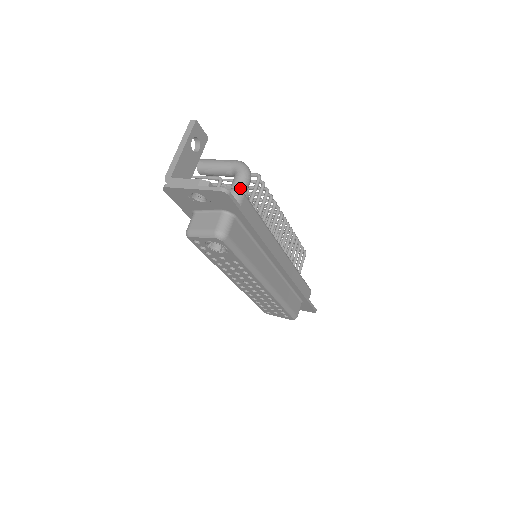
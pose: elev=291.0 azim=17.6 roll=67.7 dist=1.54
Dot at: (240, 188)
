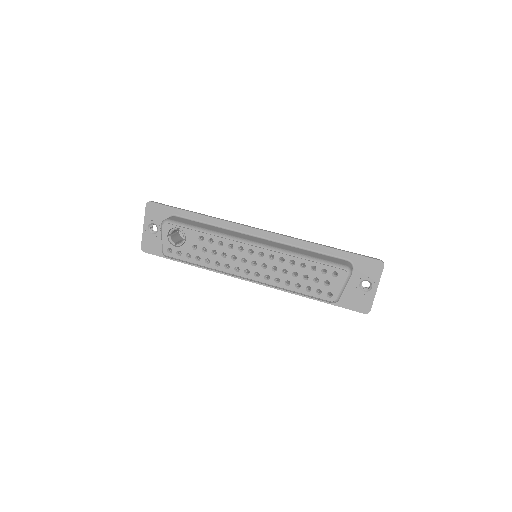
Dot at: occluded
